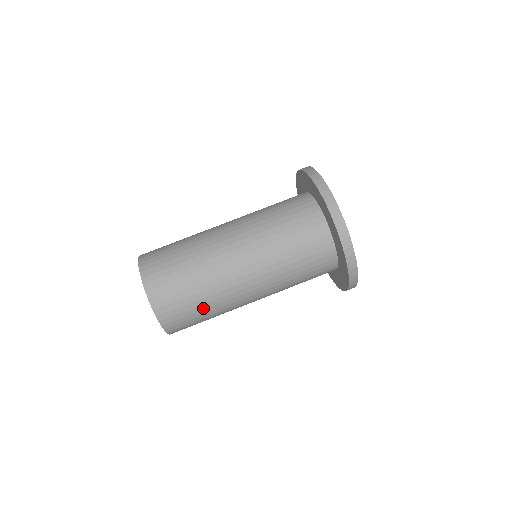
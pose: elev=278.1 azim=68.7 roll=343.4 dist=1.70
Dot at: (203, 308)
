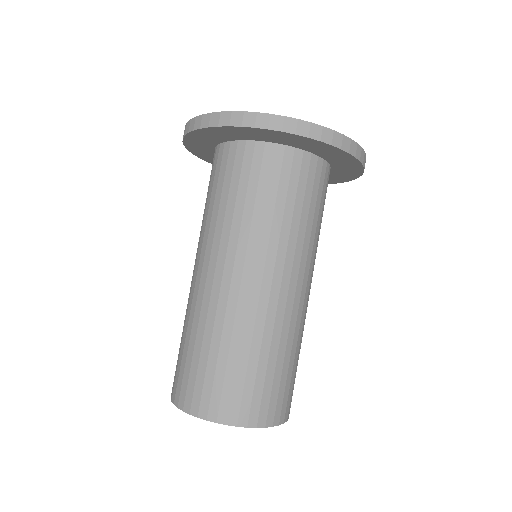
Dot at: (292, 360)
